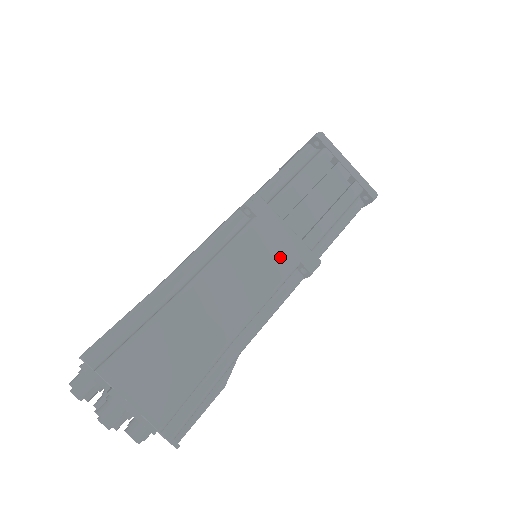
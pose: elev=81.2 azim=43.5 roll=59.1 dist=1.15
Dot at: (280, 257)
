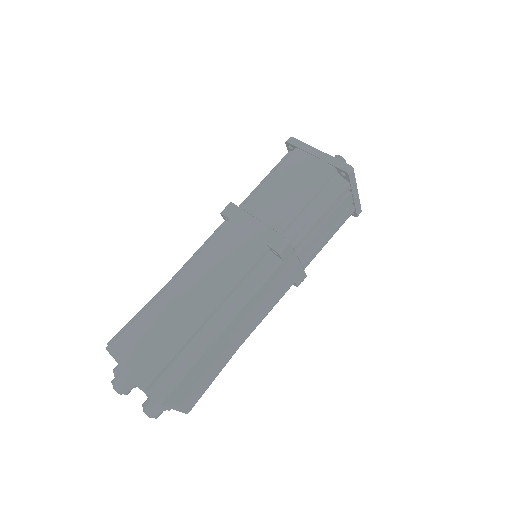
Dot at: (285, 284)
